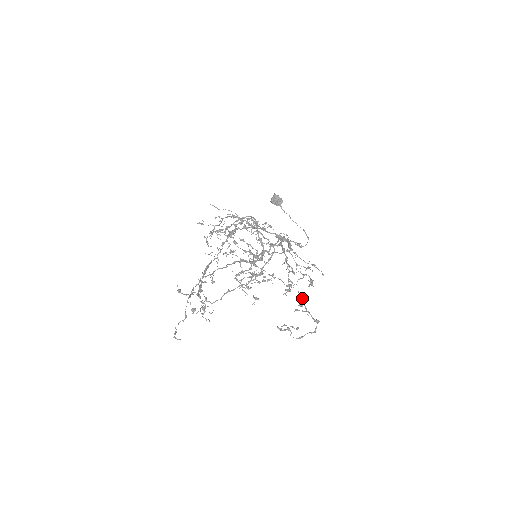
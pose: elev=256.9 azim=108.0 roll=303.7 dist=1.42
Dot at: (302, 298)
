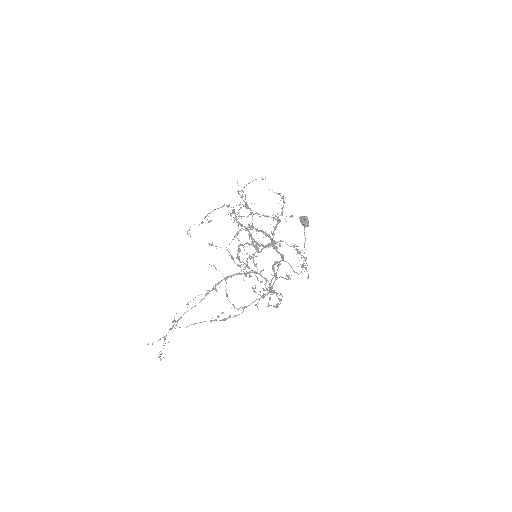
Dot at: (270, 299)
